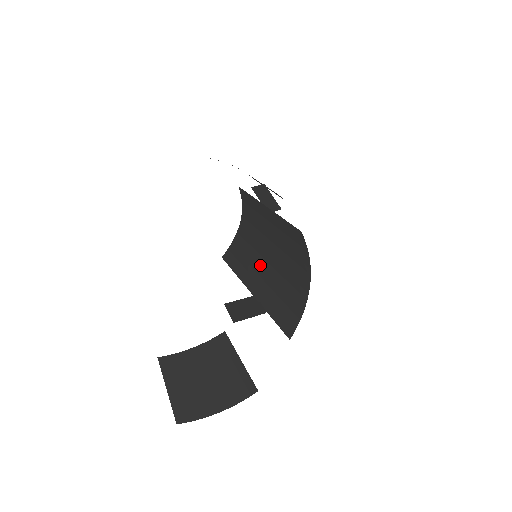
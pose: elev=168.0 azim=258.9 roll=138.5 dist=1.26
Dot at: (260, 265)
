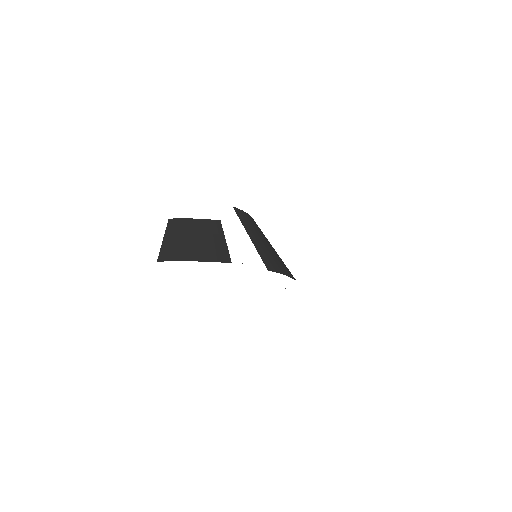
Dot at: (257, 232)
